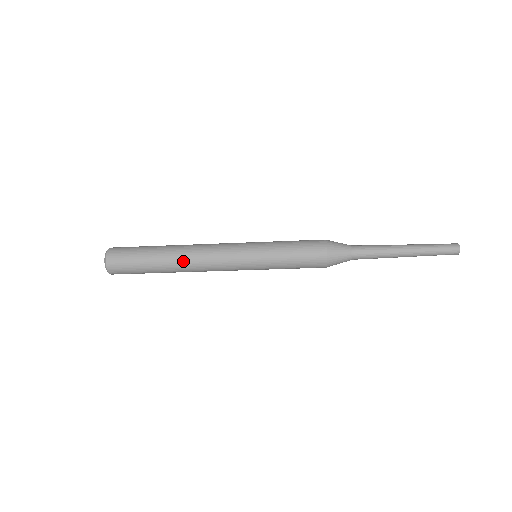
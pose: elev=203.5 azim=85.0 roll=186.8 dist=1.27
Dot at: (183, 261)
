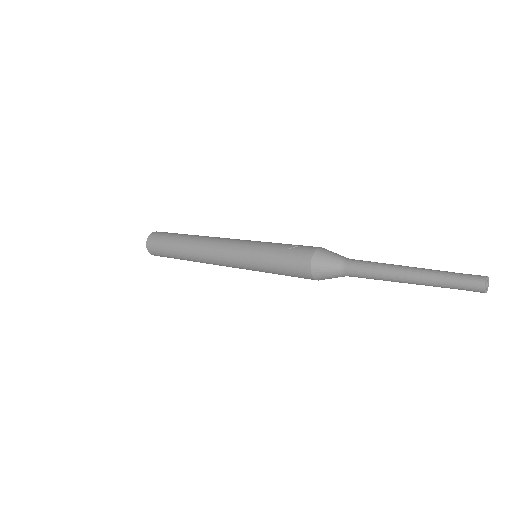
Dot at: (197, 260)
